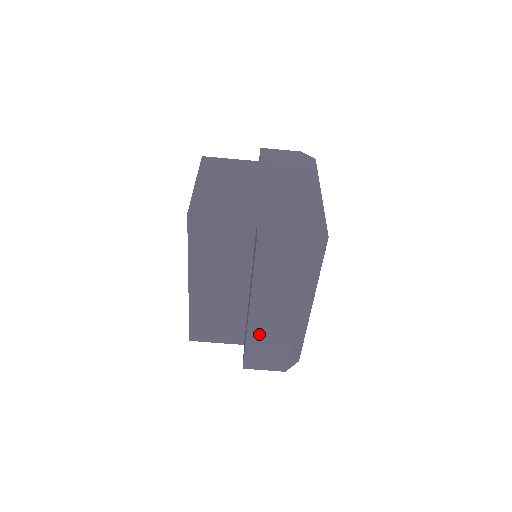
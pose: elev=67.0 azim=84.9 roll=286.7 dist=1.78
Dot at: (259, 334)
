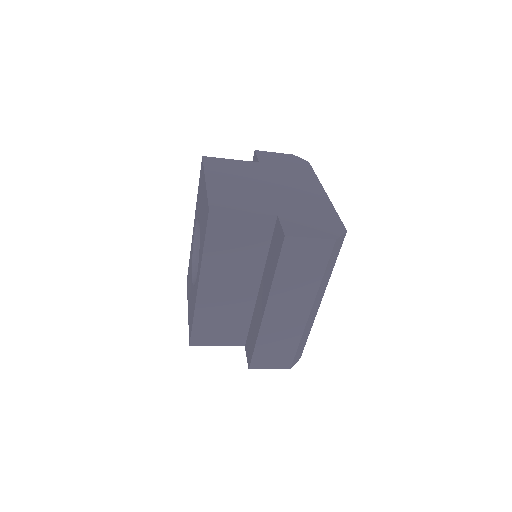
Dot at: (271, 331)
